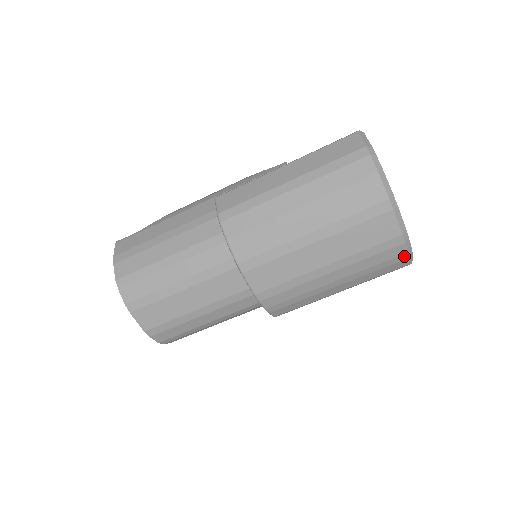
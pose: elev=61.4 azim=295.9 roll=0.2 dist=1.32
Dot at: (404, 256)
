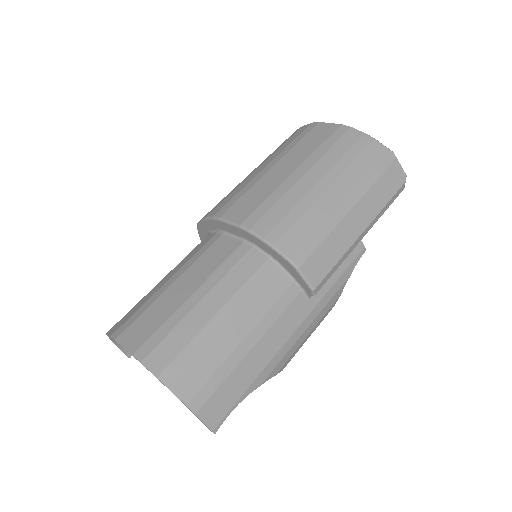
Dot at: (366, 138)
